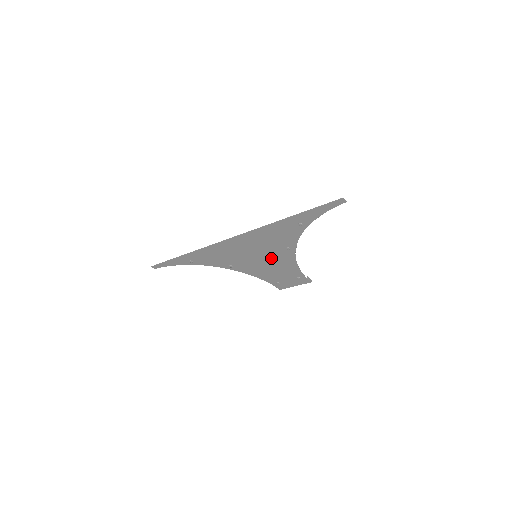
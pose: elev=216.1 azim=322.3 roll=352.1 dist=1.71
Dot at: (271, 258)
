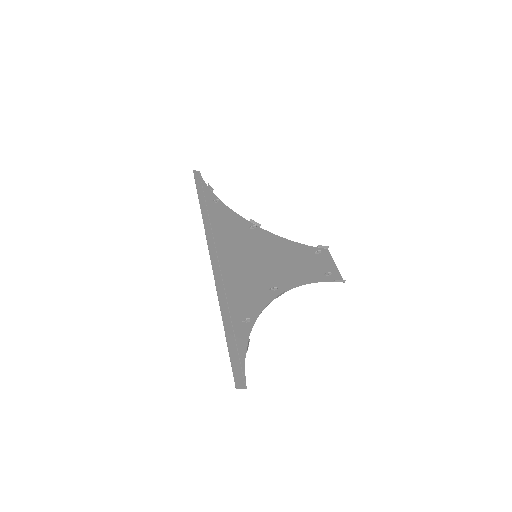
Dot at: (272, 267)
